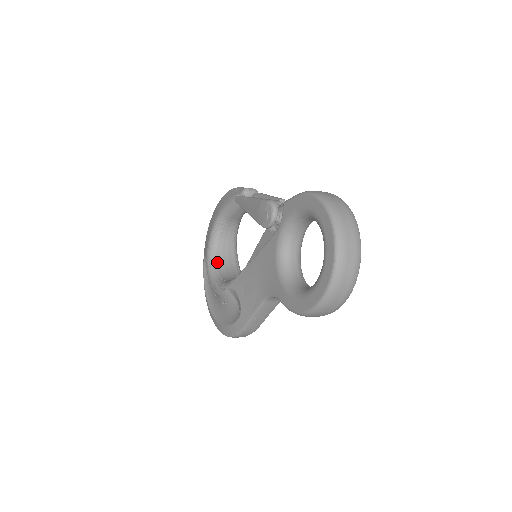
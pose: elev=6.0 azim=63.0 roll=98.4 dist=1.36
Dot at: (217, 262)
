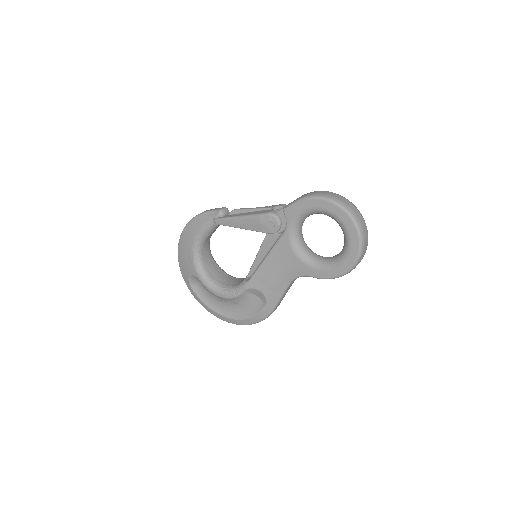
Dot at: (211, 276)
